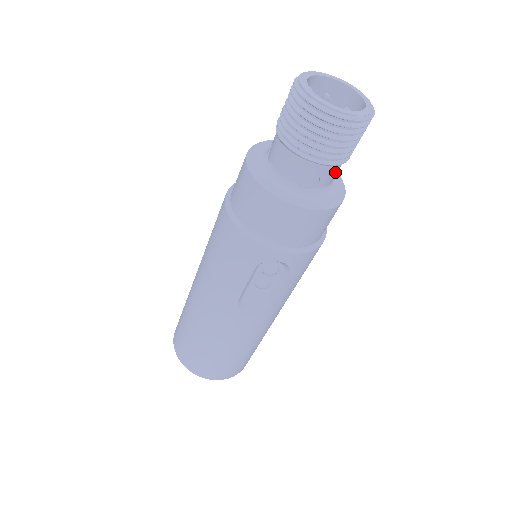
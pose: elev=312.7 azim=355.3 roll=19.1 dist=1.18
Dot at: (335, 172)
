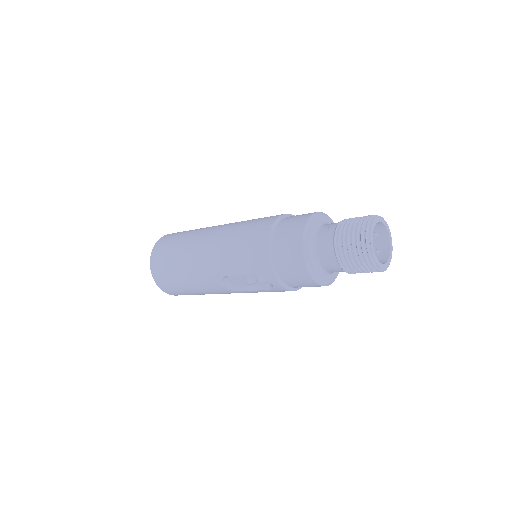
Dot at: occluded
